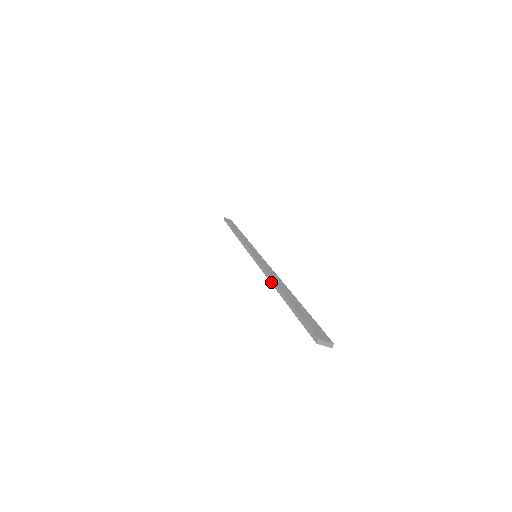
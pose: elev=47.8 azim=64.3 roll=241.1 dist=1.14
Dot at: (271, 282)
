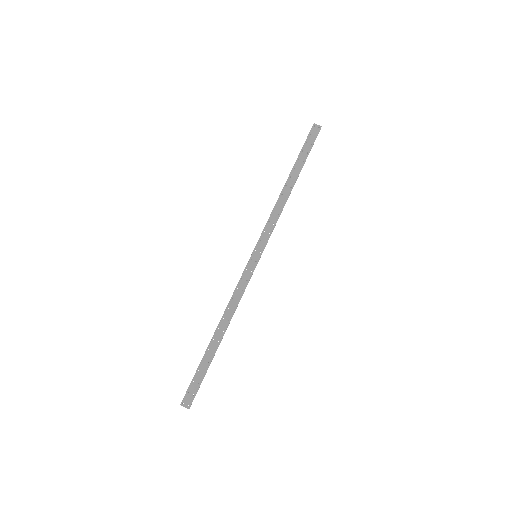
Dot at: (280, 194)
